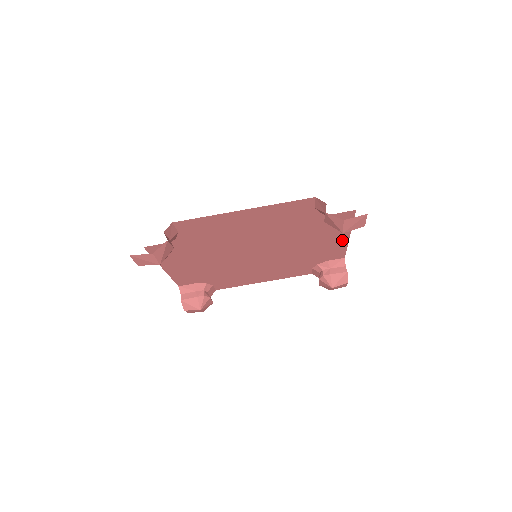
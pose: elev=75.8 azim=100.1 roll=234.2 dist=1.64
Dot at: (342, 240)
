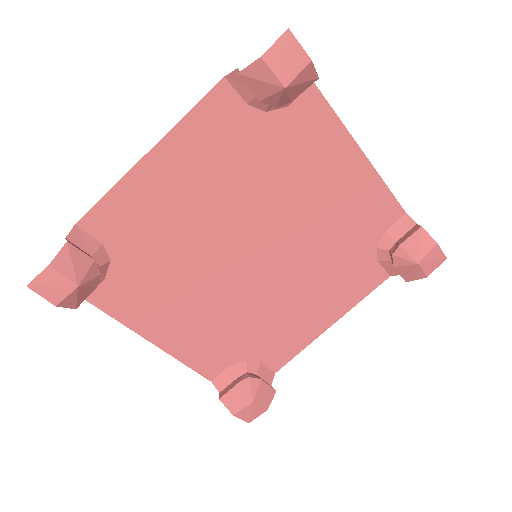
Dot at: (361, 169)
